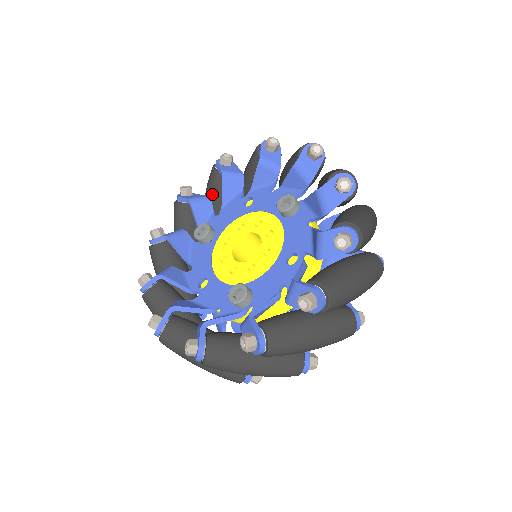
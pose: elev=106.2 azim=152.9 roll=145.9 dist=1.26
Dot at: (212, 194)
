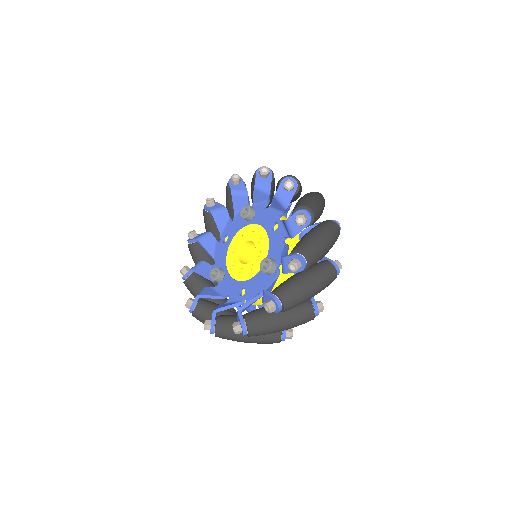
Dot at: (201, 260)
